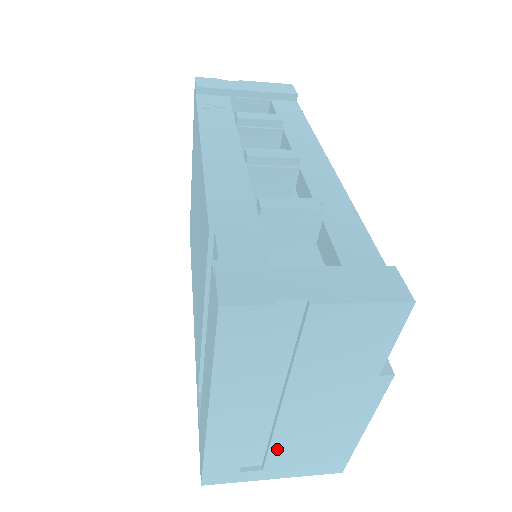
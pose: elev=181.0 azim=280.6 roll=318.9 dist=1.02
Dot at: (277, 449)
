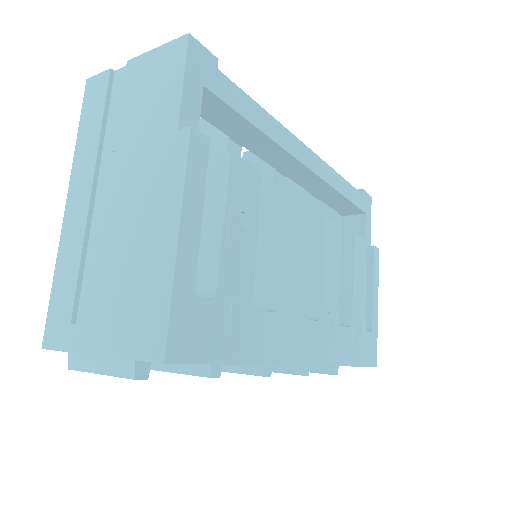
Dot at: (102, 274)
